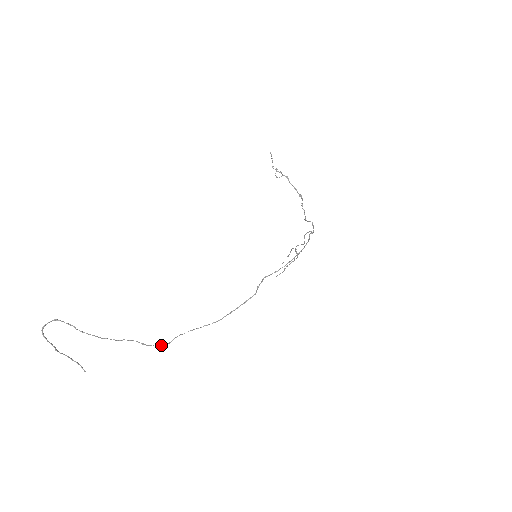
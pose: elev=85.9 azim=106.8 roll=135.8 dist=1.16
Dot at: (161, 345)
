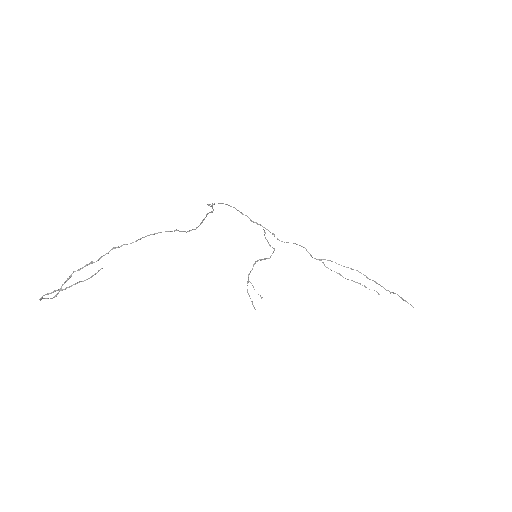
Dot at: occluded
